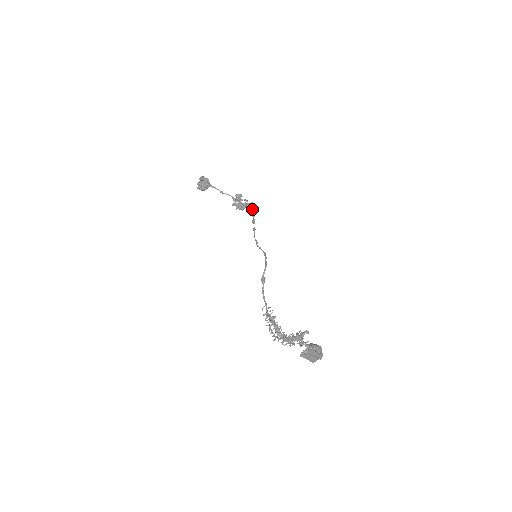
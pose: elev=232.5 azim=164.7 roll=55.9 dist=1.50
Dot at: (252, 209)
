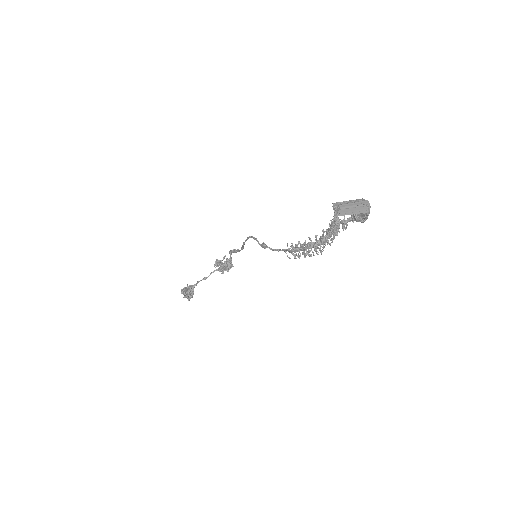
Dot at: (230, 252)
